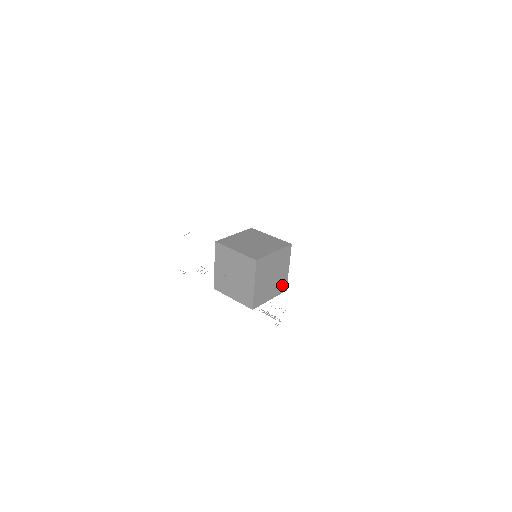
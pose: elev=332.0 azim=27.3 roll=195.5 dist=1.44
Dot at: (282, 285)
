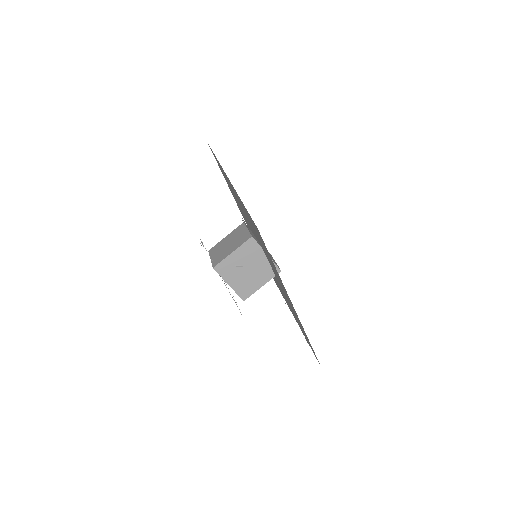
Dot at: occluded
